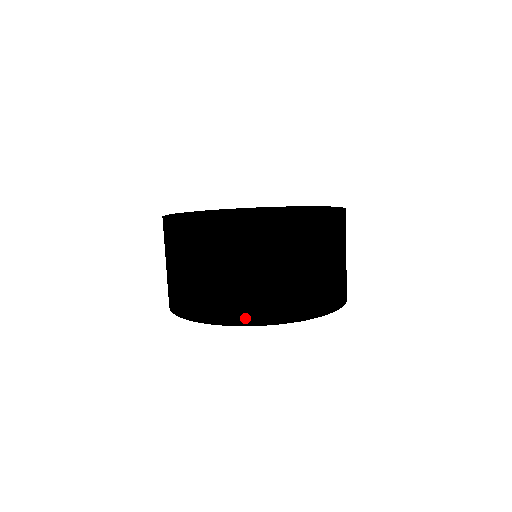
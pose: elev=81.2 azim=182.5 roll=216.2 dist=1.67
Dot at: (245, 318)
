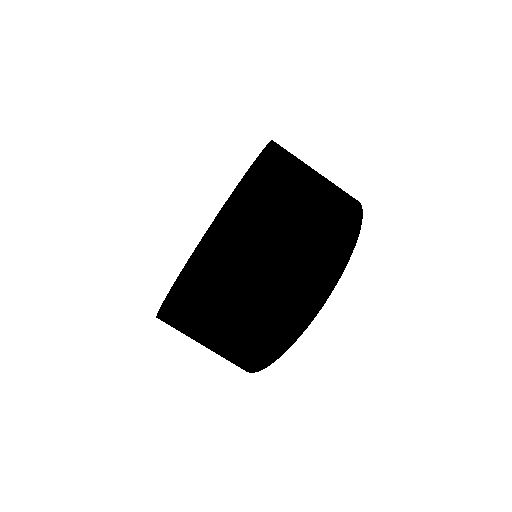
Dot at: (326, 284)
